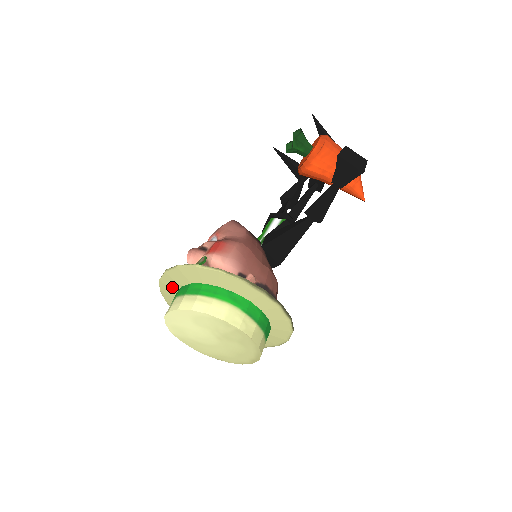
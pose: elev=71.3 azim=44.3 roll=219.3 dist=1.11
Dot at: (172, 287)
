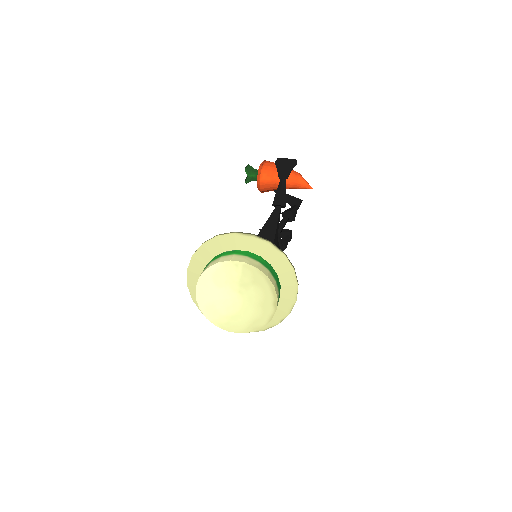
Dot at: occluded
